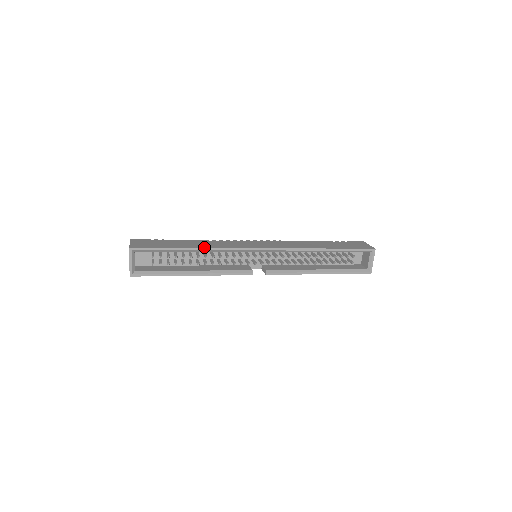
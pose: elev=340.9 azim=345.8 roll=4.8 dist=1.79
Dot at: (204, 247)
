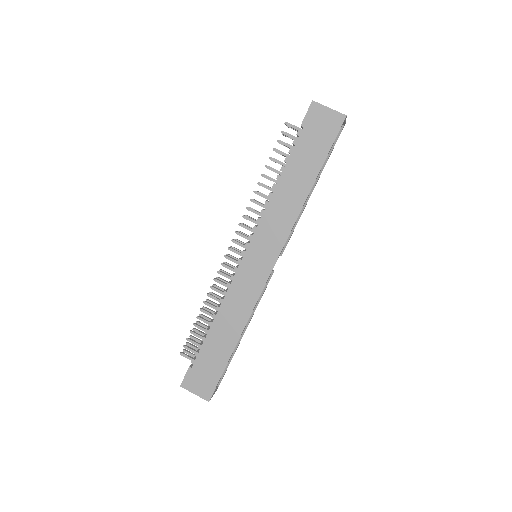
Dot at: (241, 330)
